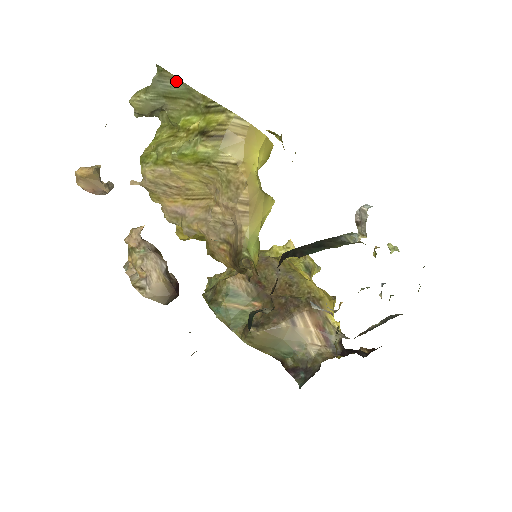
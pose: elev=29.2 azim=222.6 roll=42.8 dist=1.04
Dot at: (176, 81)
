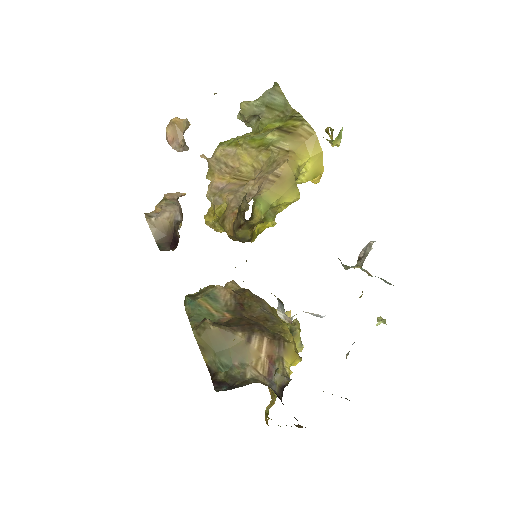
Dot at: (281, 96)
